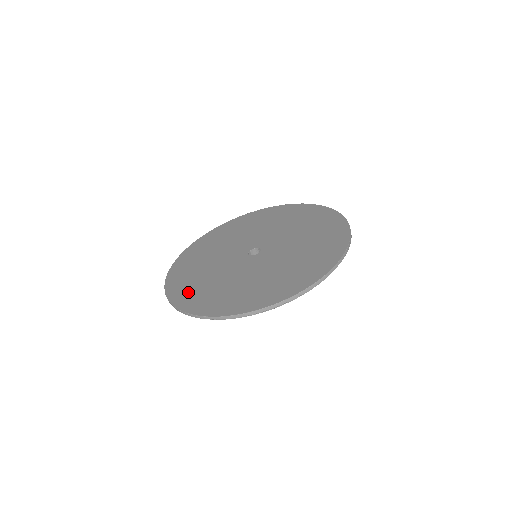
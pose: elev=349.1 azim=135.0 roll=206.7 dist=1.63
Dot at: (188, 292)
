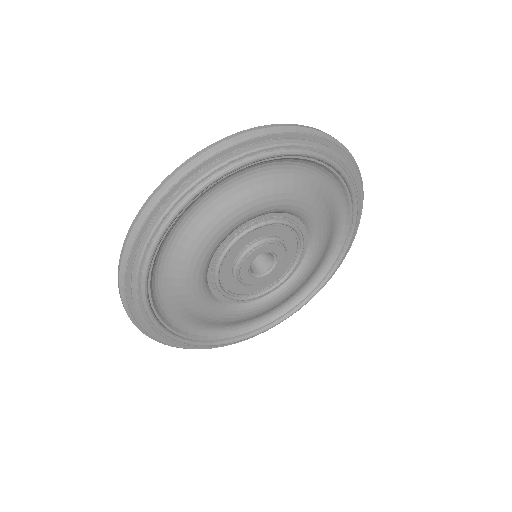
Dot at: occluded
